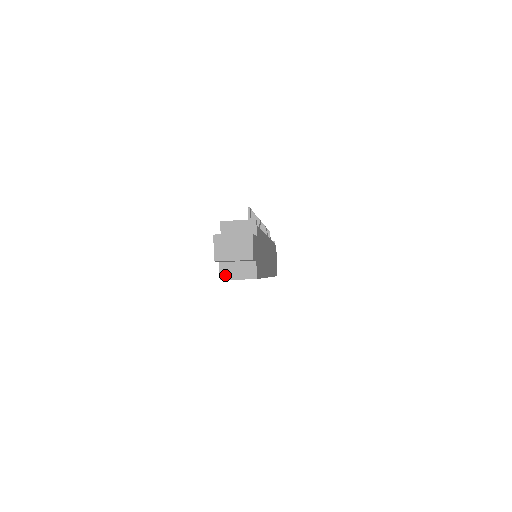
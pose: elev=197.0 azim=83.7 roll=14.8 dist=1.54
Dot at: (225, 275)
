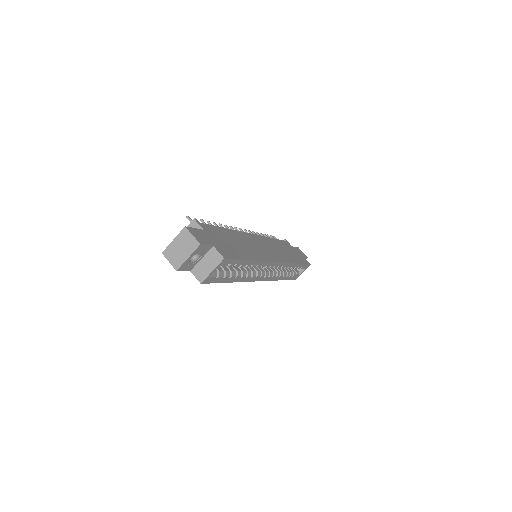
Dot at: (201, 277)
